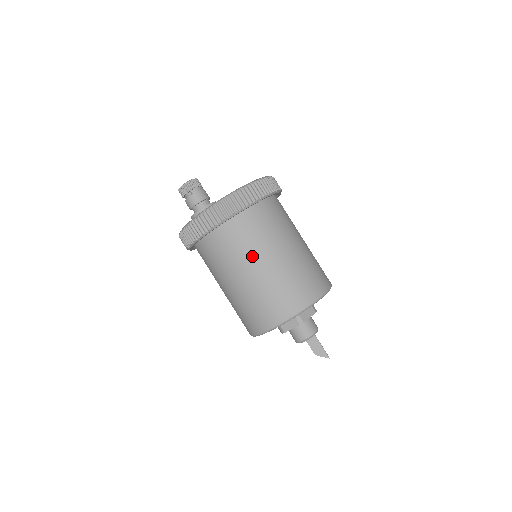
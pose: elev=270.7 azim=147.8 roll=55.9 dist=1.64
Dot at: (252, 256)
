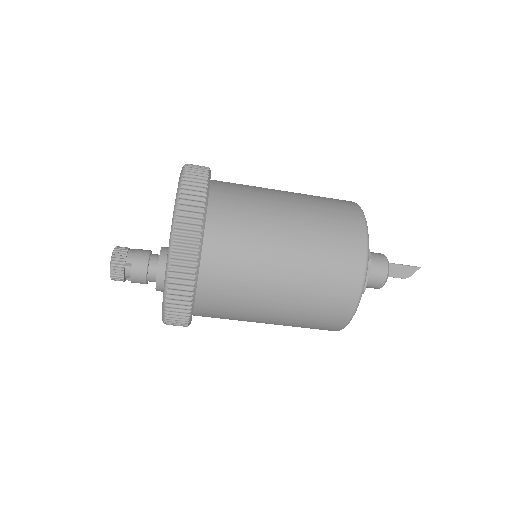
Dot at: (265, 249)
